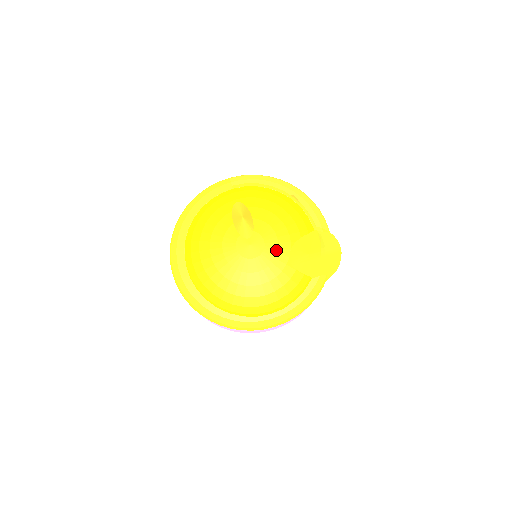
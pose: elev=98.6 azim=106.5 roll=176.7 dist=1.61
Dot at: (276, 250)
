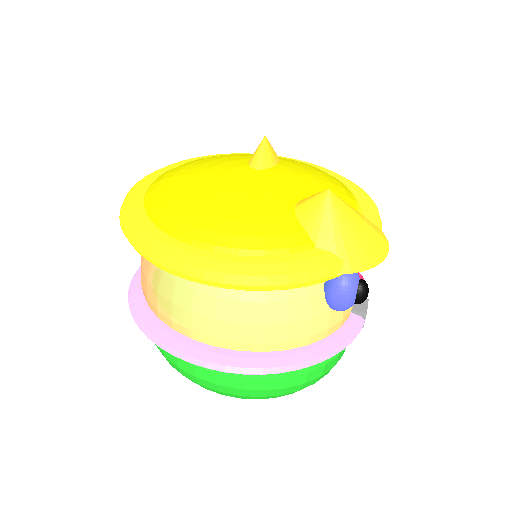
Dot at: (284, 189)
